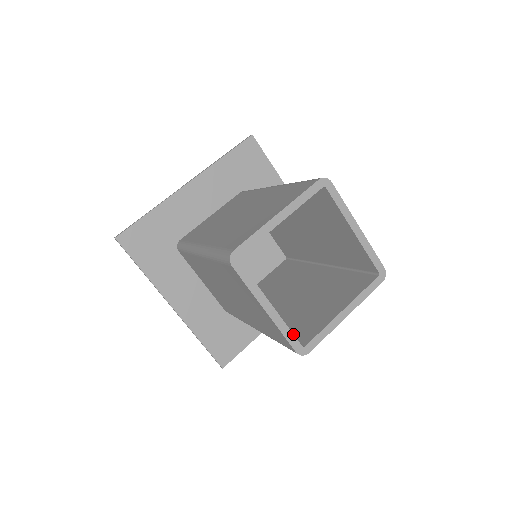
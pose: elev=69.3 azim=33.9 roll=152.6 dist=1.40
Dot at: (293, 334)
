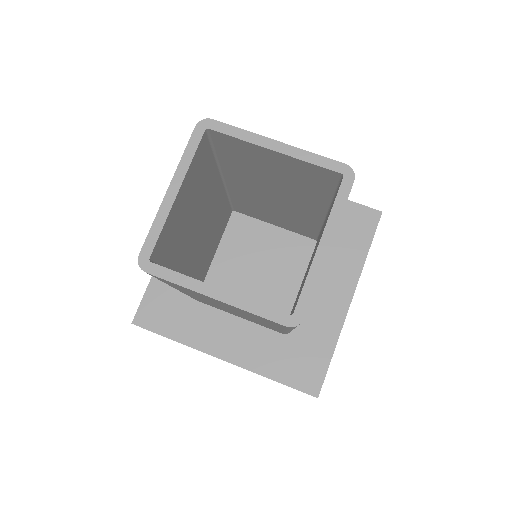
Dot at: (267, 307)
